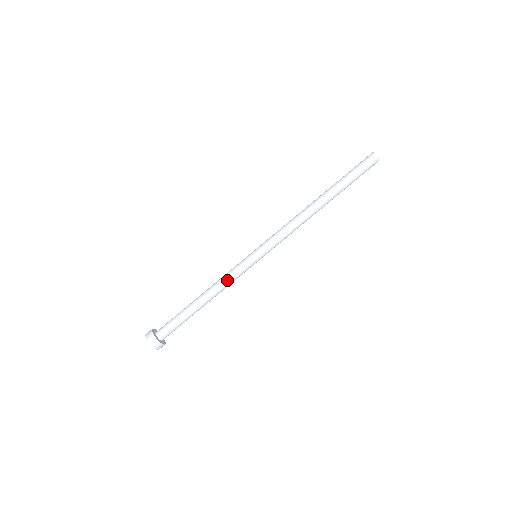
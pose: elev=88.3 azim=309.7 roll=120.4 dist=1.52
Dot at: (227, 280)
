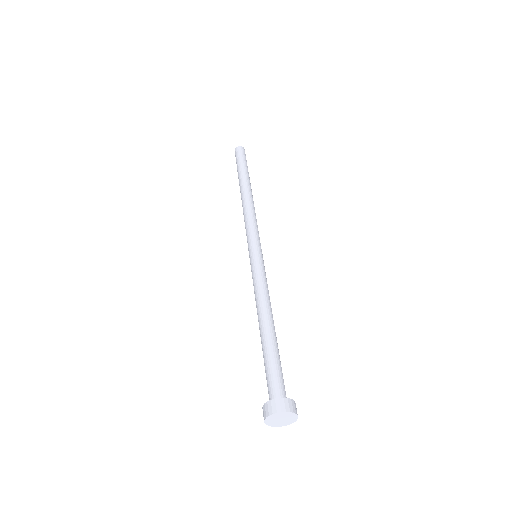
Dot at: (256, 289)
